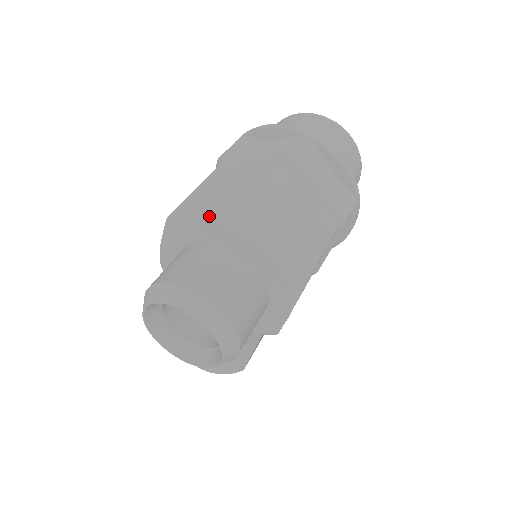
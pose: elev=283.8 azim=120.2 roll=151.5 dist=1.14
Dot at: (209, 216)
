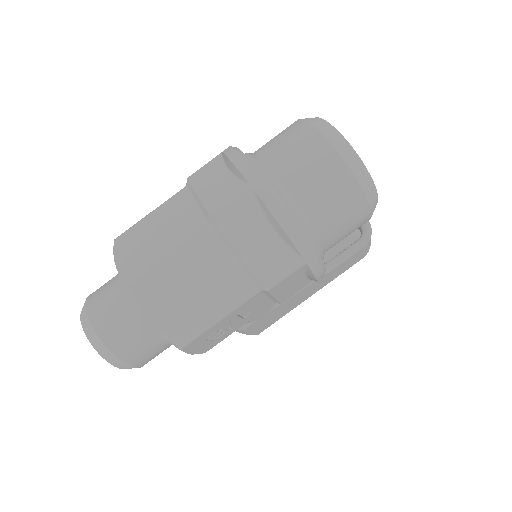
Dot at: (121, 259)
